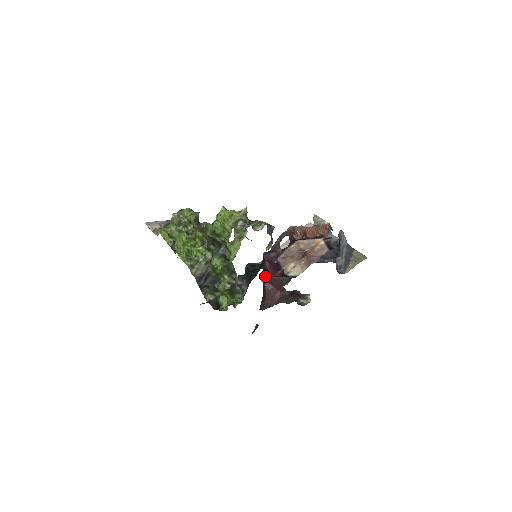
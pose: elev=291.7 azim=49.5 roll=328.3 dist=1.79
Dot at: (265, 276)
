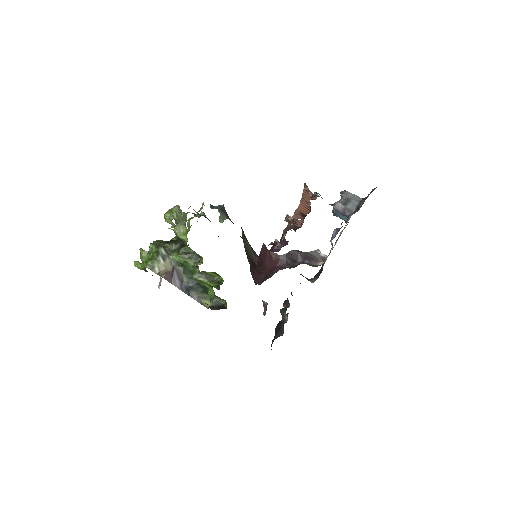
Dot at: (257, 259)
